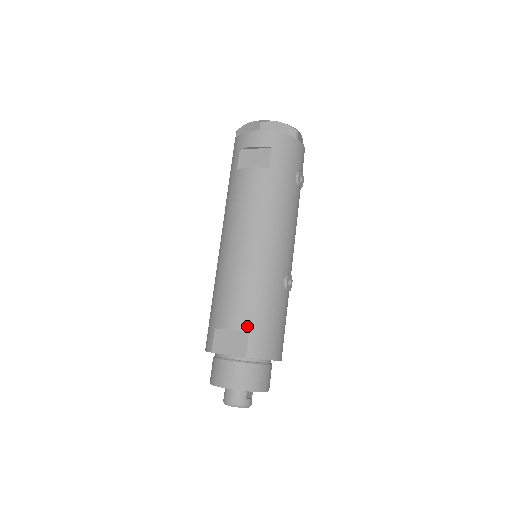
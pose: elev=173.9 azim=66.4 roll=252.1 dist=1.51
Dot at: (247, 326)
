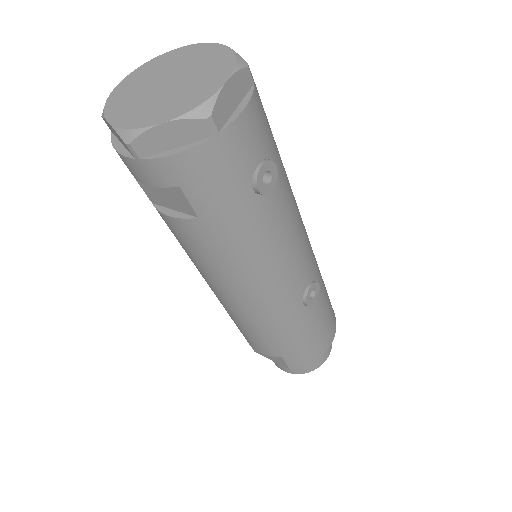
Dot at: (276, 354)
